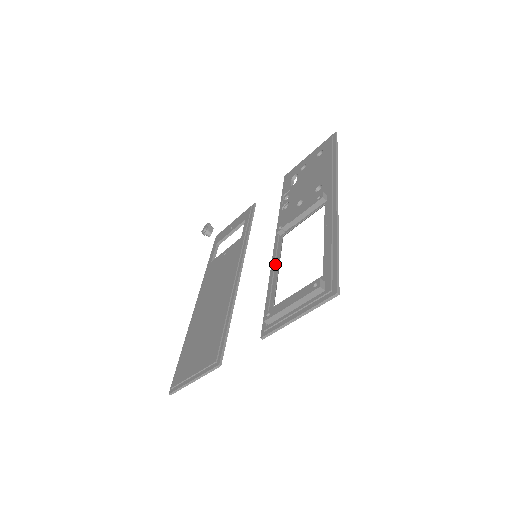
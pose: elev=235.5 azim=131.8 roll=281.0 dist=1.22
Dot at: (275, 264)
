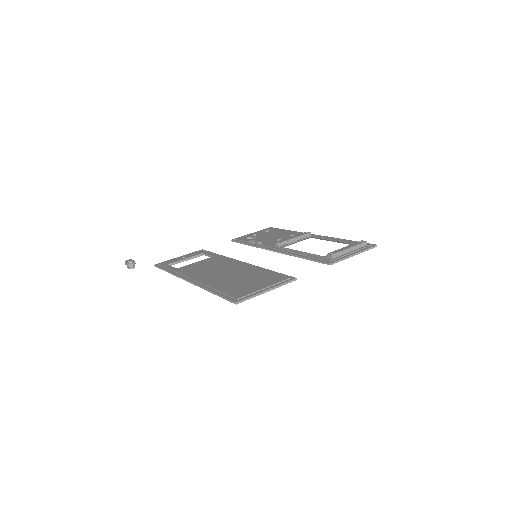
Dot at: (293, 252)
